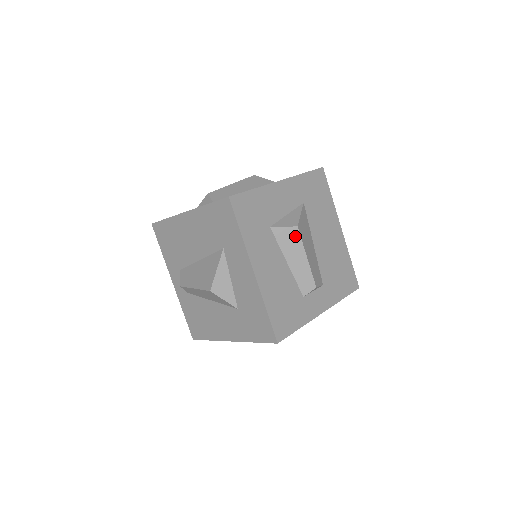
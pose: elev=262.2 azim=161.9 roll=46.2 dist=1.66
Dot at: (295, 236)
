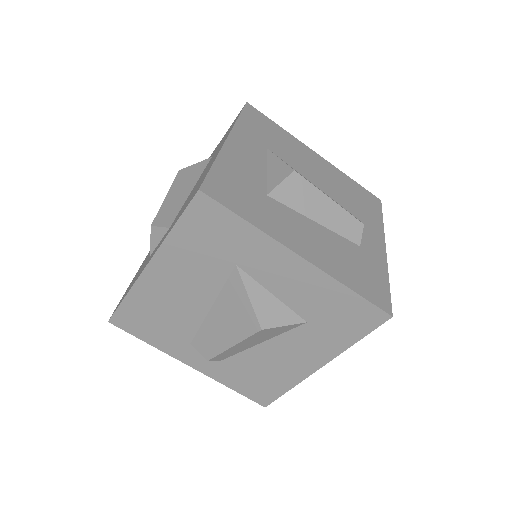
Dot at: (300, 184)
